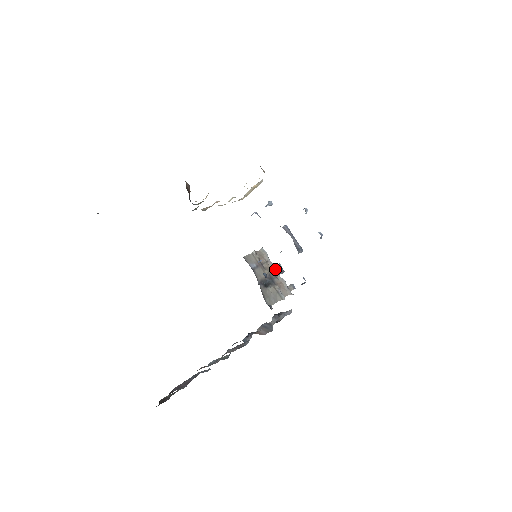
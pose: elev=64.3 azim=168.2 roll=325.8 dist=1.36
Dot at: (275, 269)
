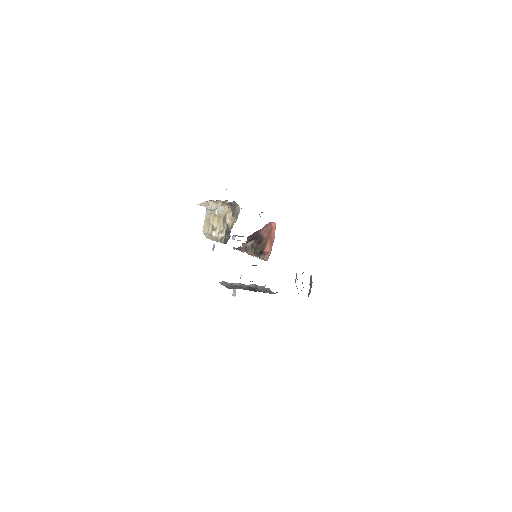
Dot at: (240, 284)
